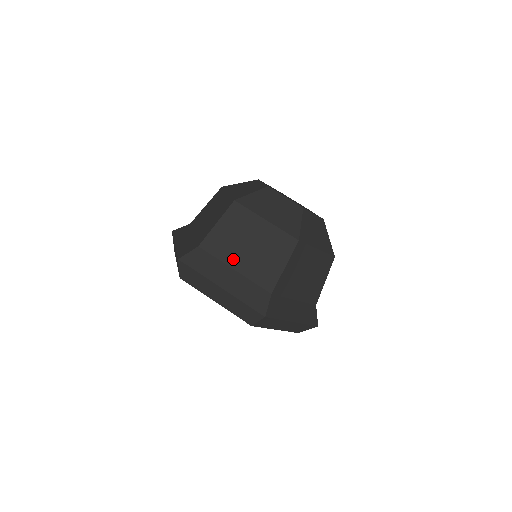
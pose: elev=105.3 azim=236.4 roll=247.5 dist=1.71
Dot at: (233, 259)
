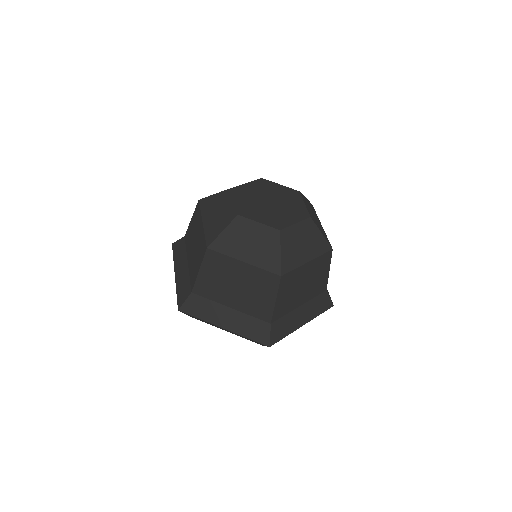
Dot at: (226, 299)
